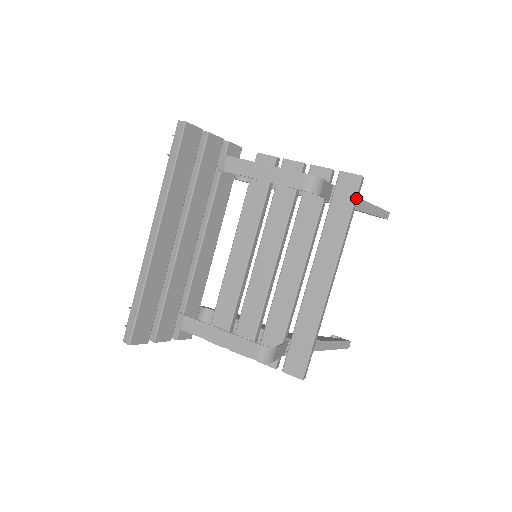
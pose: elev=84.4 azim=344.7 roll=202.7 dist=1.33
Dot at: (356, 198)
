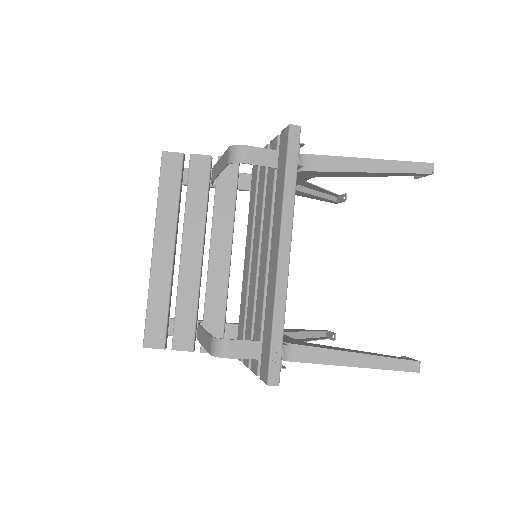
Dot at: (288, 151)
